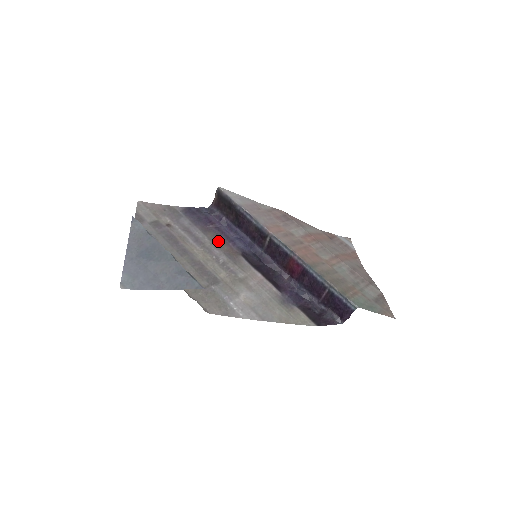
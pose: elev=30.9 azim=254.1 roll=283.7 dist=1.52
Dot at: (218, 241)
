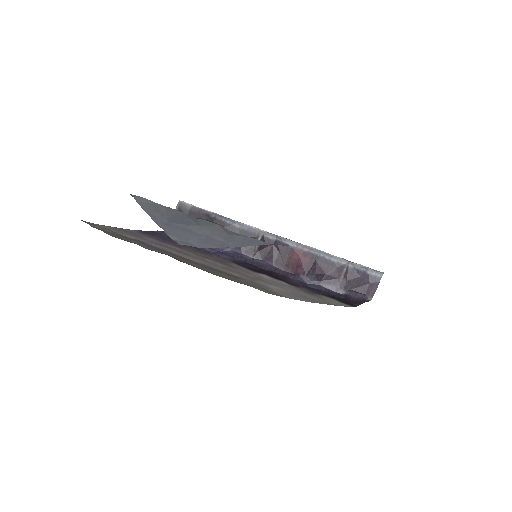
Dot at: (201, 254)
